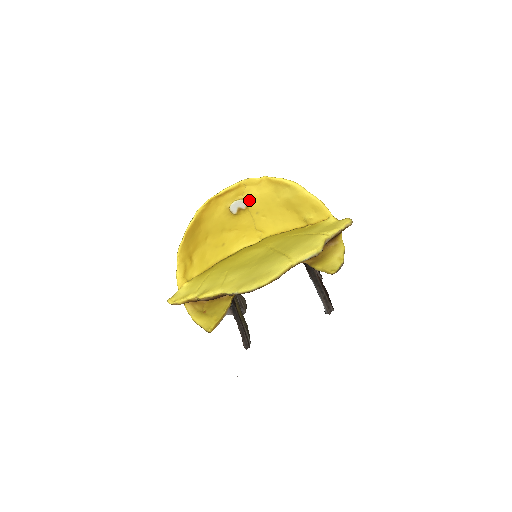
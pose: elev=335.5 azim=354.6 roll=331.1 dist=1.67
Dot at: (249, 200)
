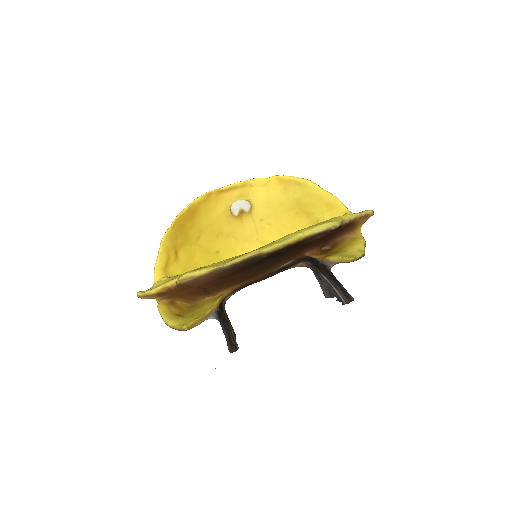
Dot at: (254, 203)
